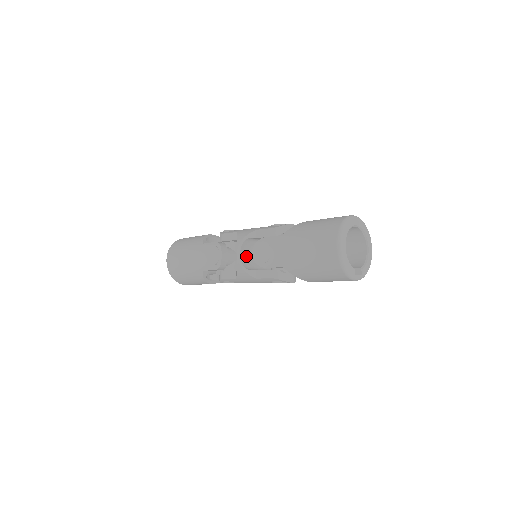
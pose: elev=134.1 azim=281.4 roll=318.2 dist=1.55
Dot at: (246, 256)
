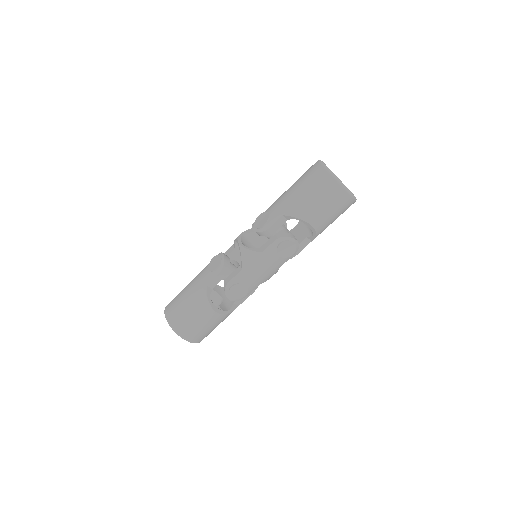
Dot at: occluded
